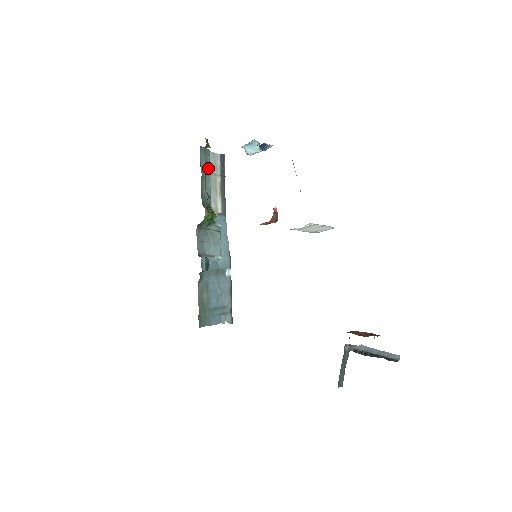
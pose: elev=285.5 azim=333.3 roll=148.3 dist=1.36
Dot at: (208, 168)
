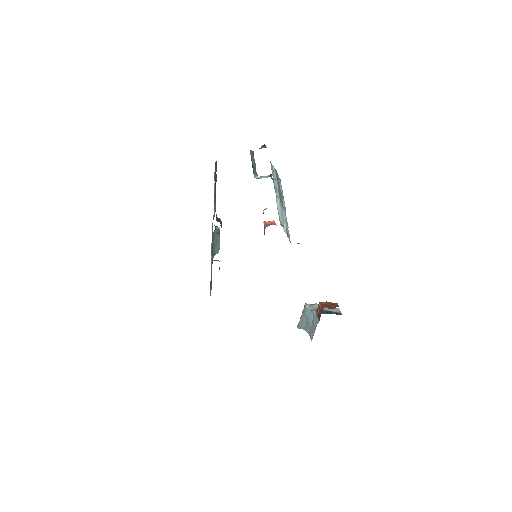
Dot at: occluded
